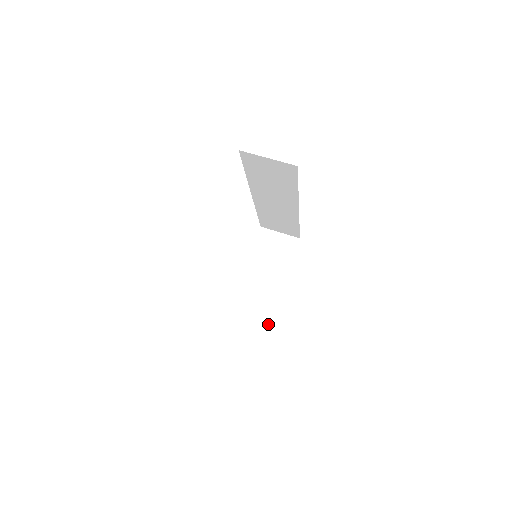
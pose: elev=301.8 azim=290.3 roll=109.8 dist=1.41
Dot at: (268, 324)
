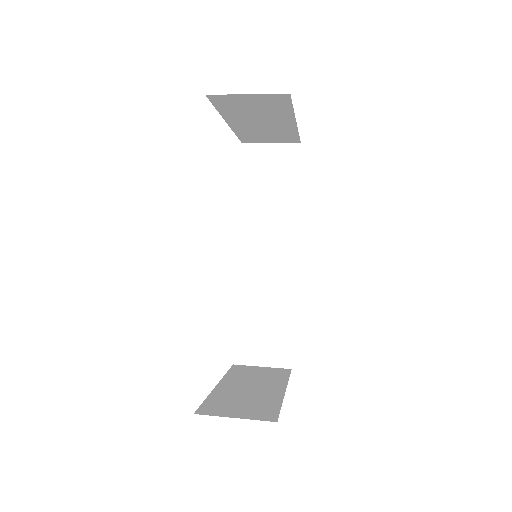
Dot at: (274, 417)
